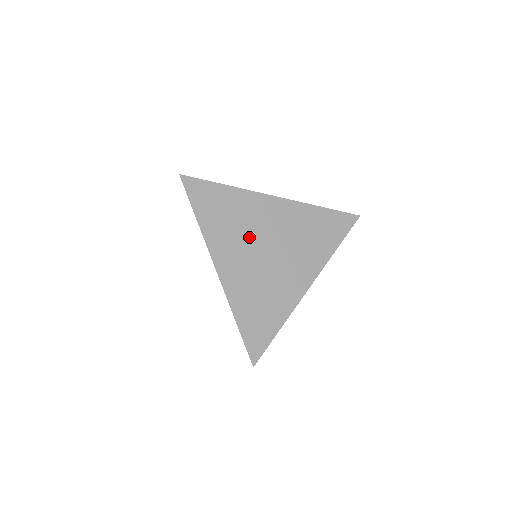
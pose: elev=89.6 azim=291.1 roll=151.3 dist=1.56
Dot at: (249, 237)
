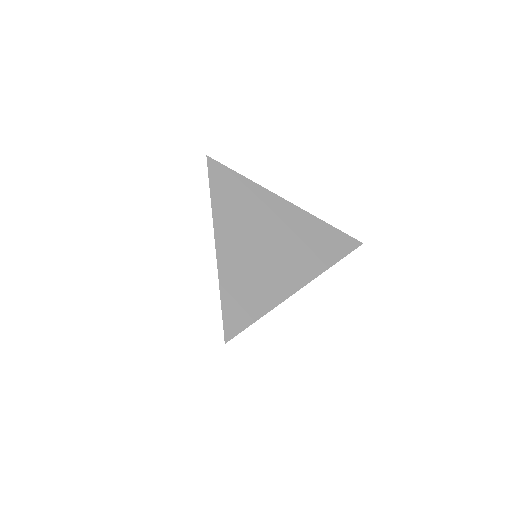
Dot at: (254, 226)
